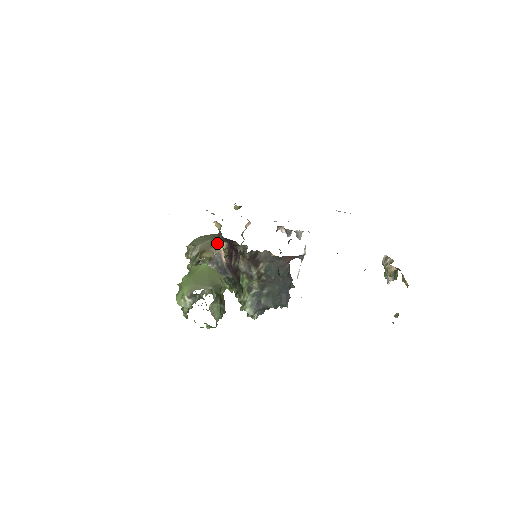
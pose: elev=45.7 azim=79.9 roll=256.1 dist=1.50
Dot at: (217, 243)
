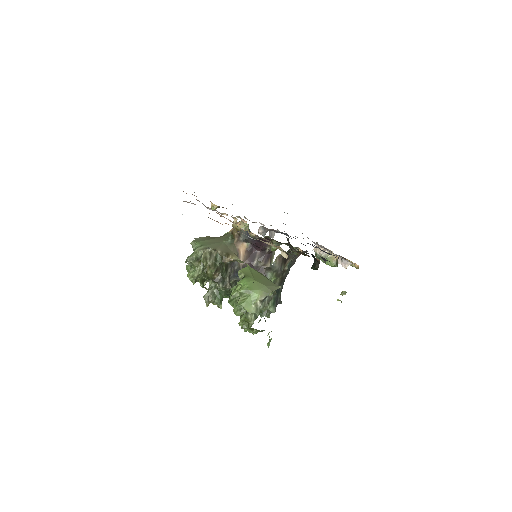
Dot at: (236, 244)
